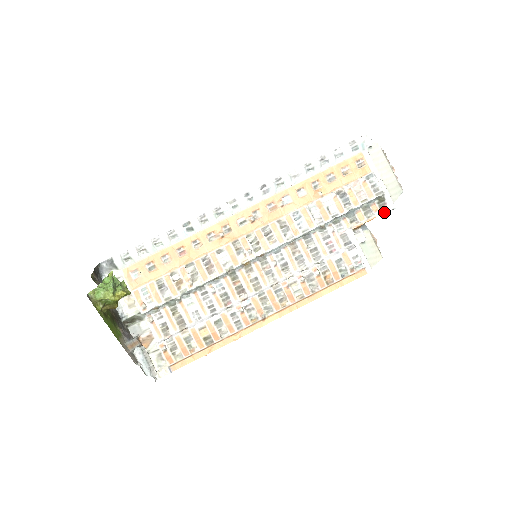
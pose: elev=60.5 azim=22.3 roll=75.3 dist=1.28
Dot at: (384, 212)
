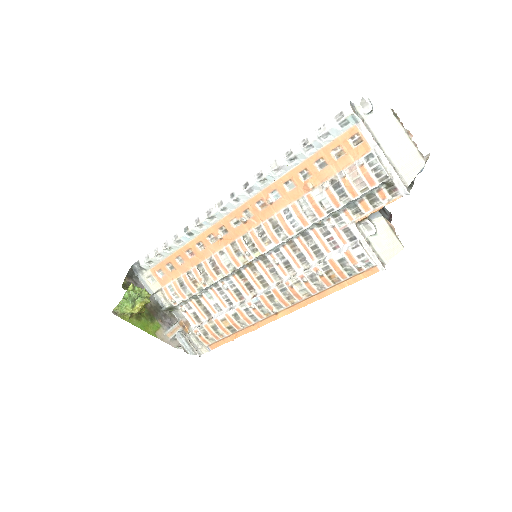
Dot at: (394, 199)
